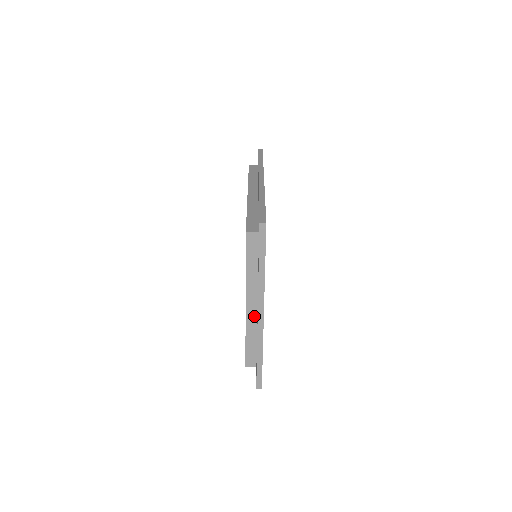
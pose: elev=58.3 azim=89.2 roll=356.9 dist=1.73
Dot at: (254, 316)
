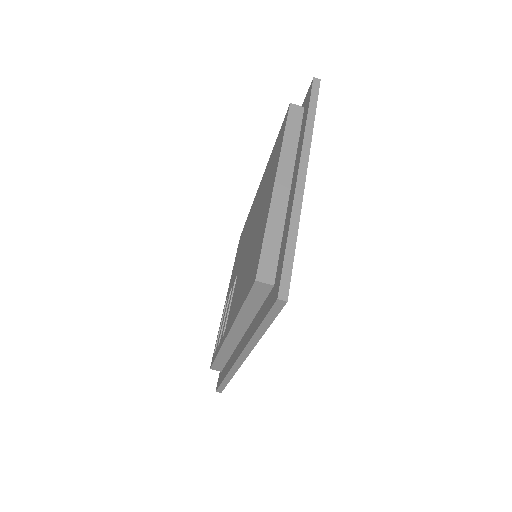
Dot at: (284, 198)
